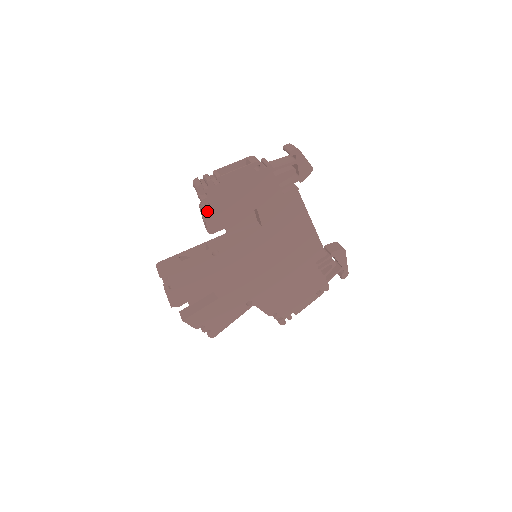
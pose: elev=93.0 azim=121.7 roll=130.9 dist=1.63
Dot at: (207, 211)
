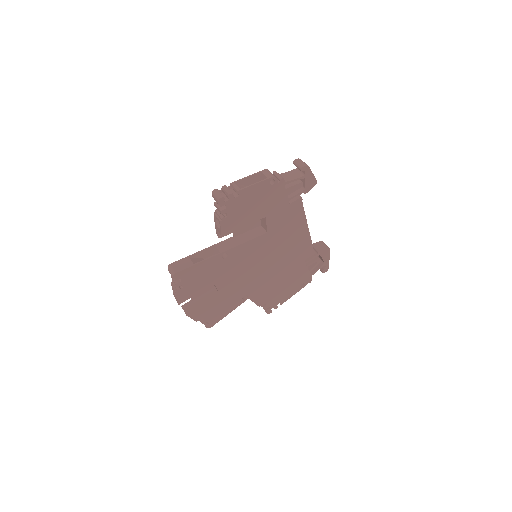
Dot at: (224, 220)
